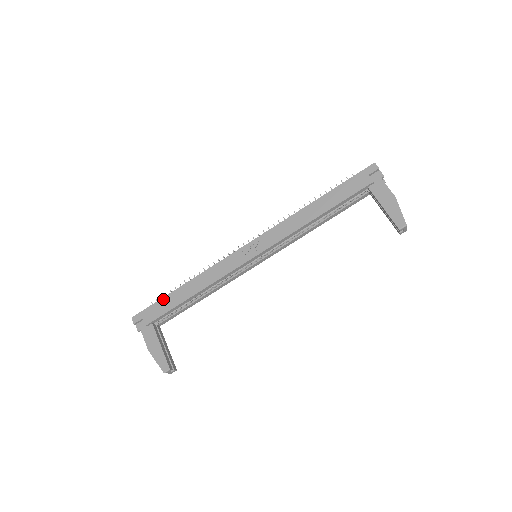
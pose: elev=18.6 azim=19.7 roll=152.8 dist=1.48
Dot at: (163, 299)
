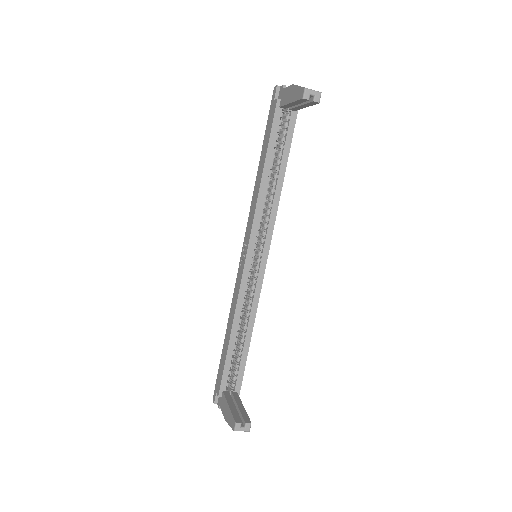
Dot at: (220, 361)
